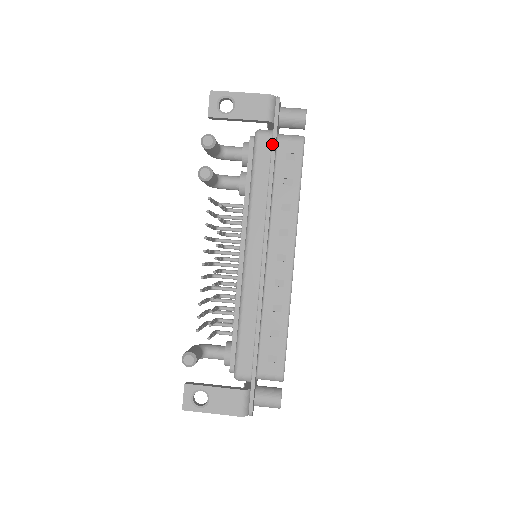
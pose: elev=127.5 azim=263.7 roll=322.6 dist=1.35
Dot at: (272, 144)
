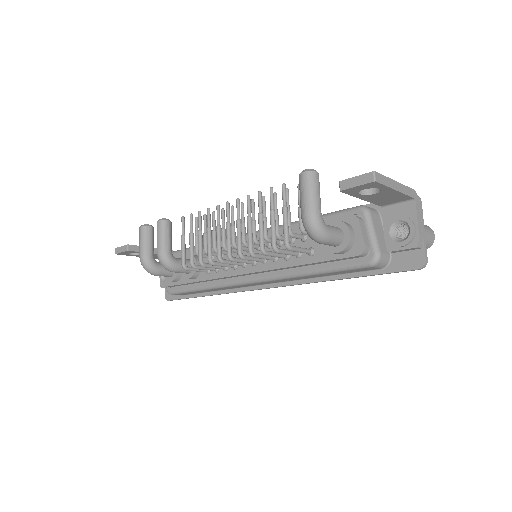
Dot at: occluded
